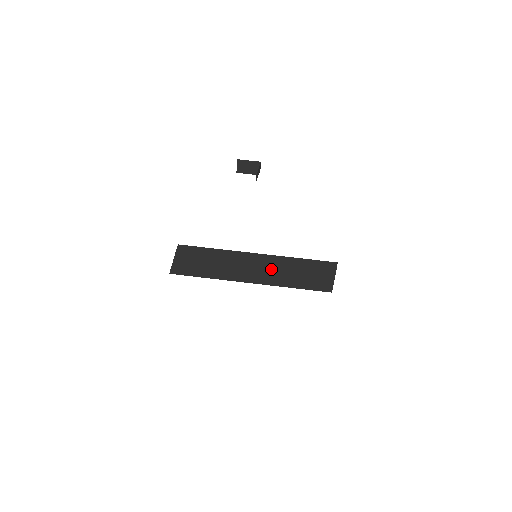
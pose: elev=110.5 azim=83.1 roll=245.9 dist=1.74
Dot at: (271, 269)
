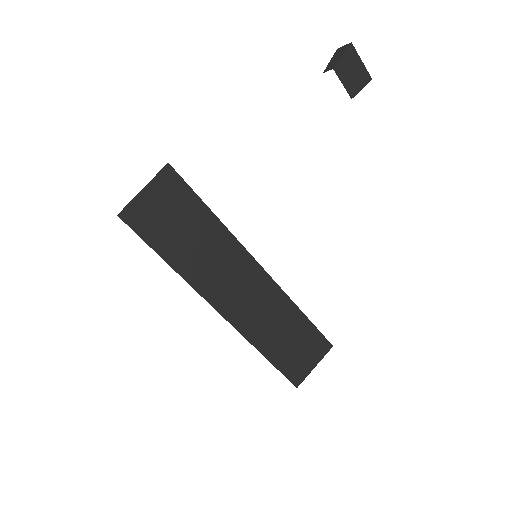
Dot at: (260, 307)
